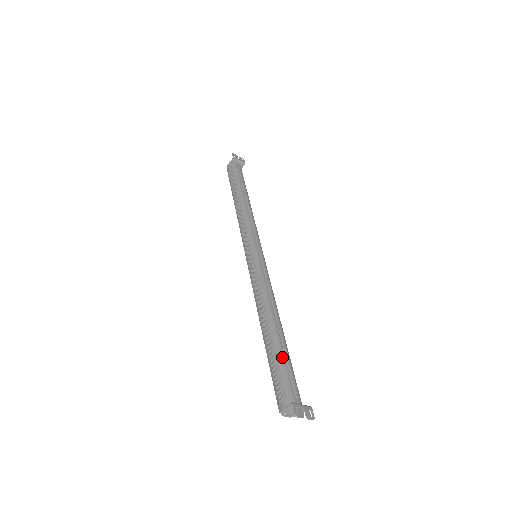
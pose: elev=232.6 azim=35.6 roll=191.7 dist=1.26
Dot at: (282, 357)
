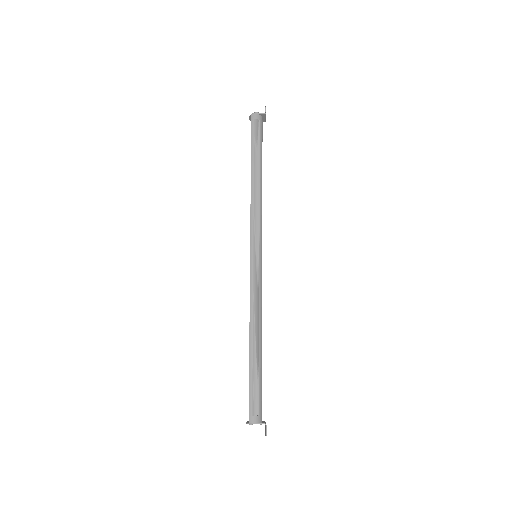
Dot at: occluded
